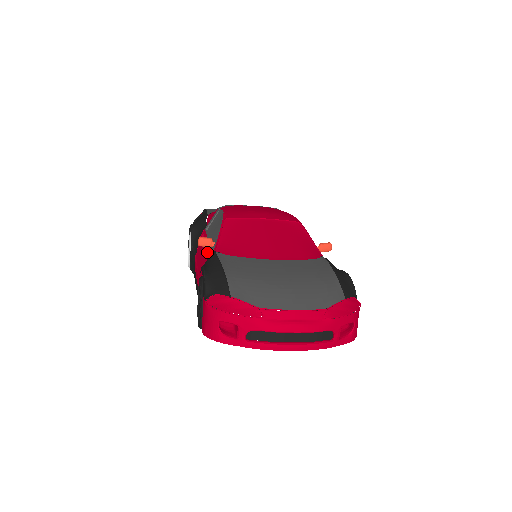
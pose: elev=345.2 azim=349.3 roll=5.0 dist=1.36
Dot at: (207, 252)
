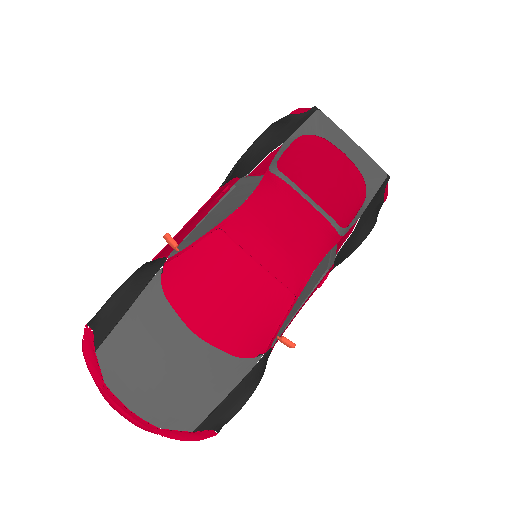
Dot at: (180, 239)
